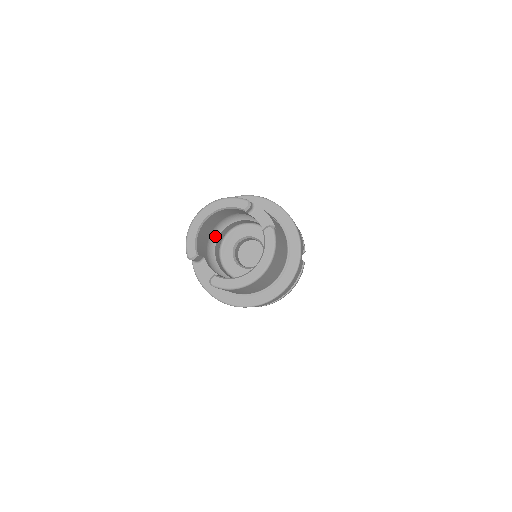
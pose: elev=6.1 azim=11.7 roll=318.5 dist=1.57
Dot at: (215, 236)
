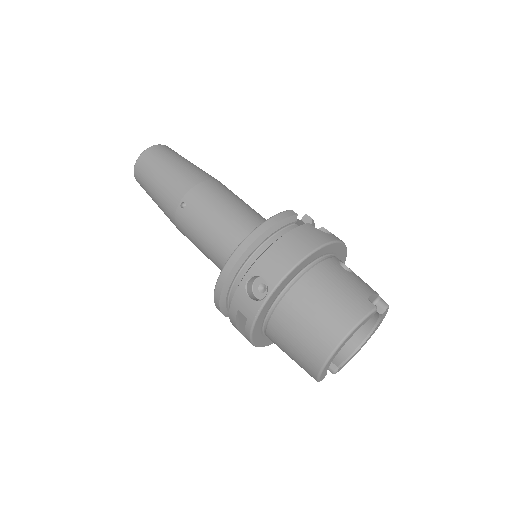
Dot at: occluded
